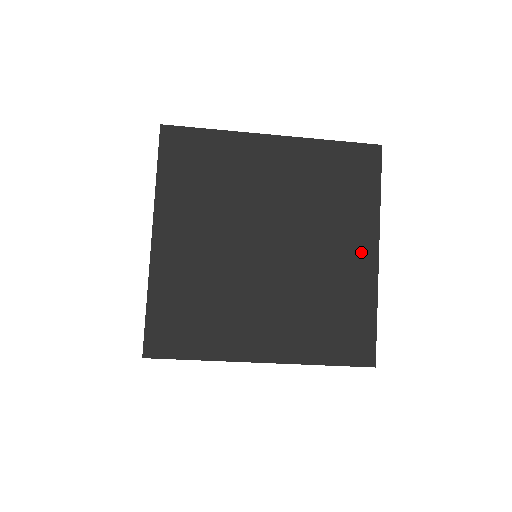
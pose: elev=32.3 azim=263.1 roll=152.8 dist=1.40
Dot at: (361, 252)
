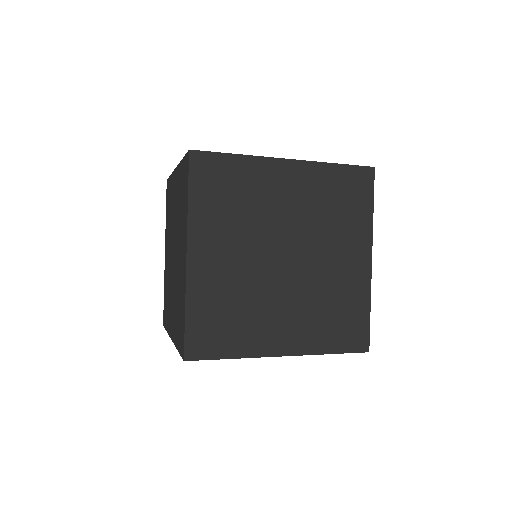
Dot at: (358, 259)
